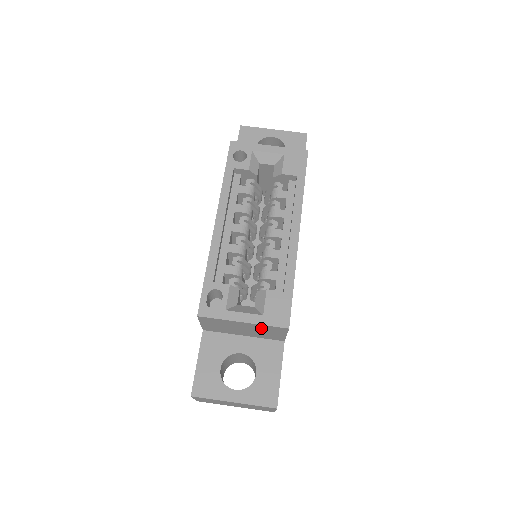
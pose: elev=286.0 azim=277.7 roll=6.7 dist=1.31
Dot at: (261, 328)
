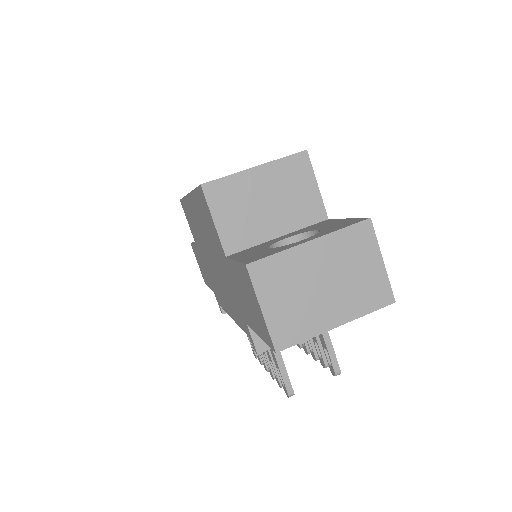
Dot at: (282, 177)
